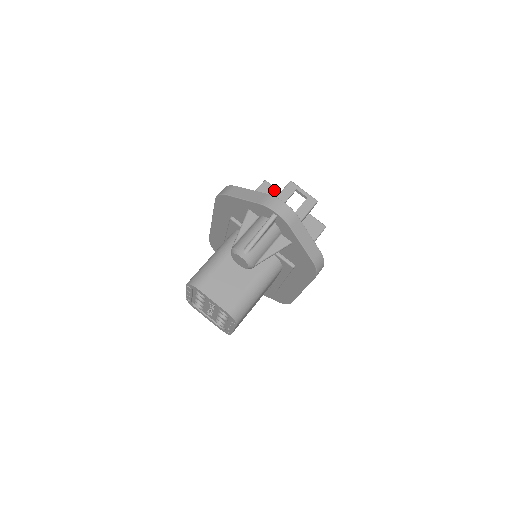
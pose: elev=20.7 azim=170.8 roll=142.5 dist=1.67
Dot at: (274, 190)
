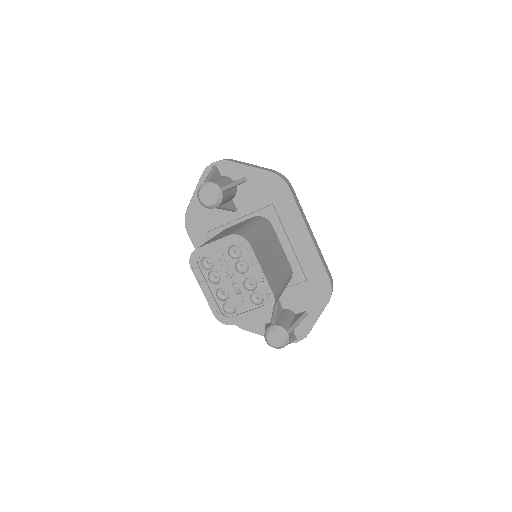
Dot at: occluded
